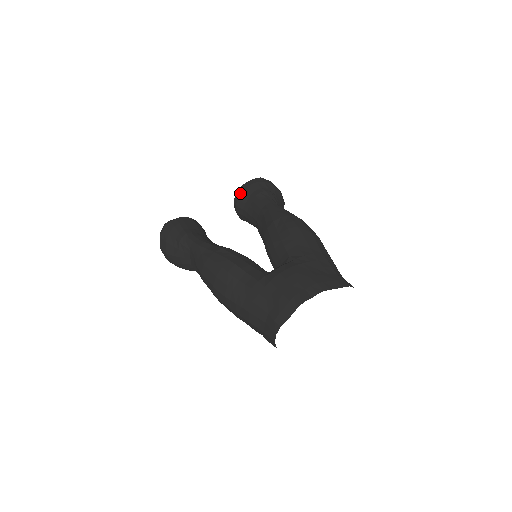
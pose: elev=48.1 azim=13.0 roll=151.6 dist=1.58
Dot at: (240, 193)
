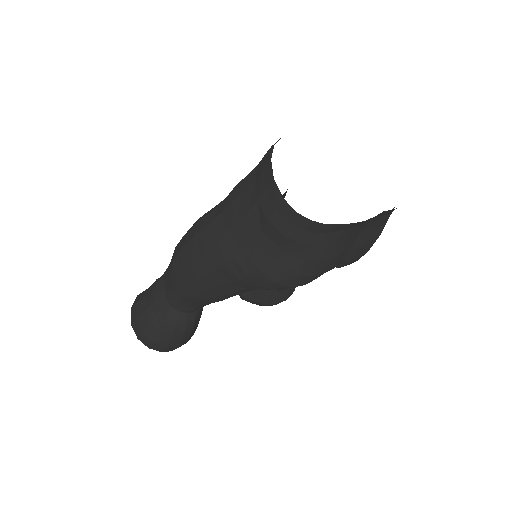
Dot at: occluded
